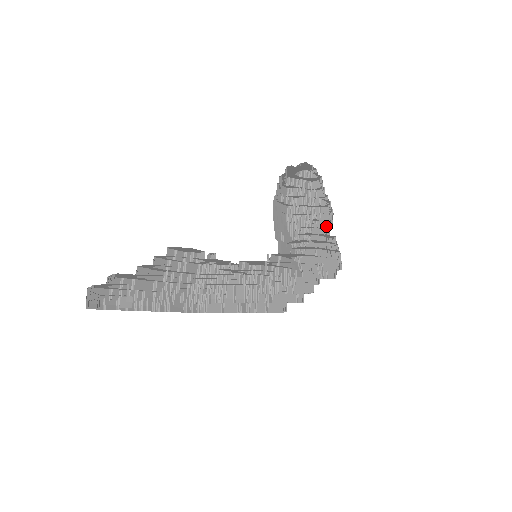
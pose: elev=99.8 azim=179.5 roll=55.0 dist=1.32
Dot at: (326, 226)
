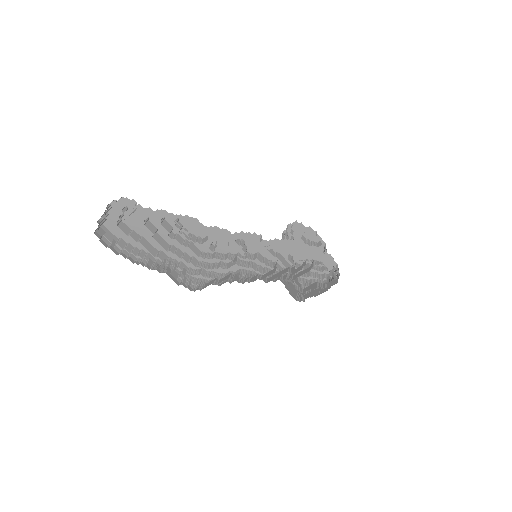
Dot at: occluded
